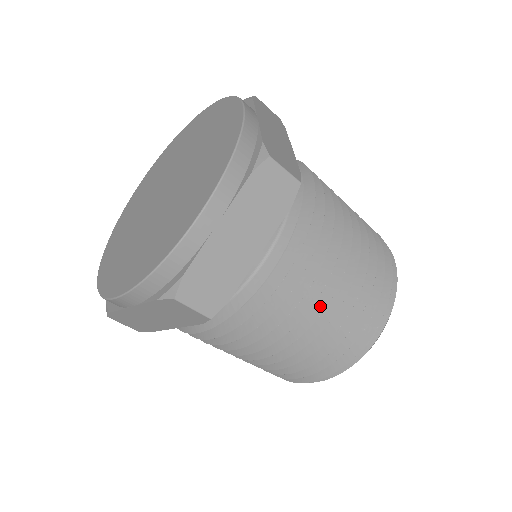
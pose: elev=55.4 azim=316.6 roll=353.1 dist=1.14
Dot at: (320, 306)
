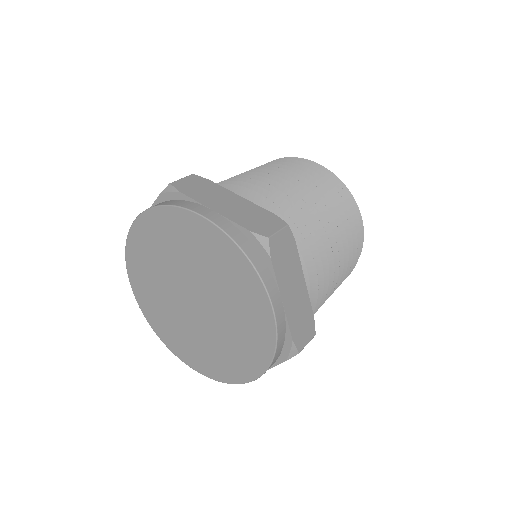
Dot at: occluded
